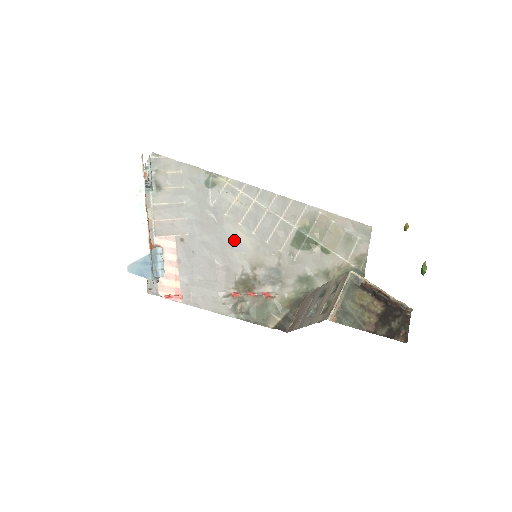
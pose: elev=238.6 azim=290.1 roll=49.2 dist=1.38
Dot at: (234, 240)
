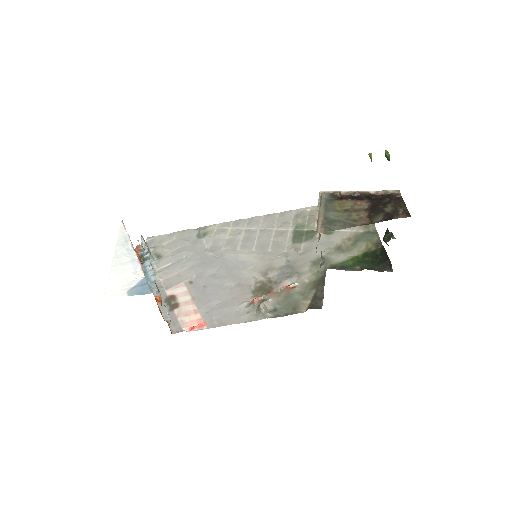
Dot at: (238, 262)
